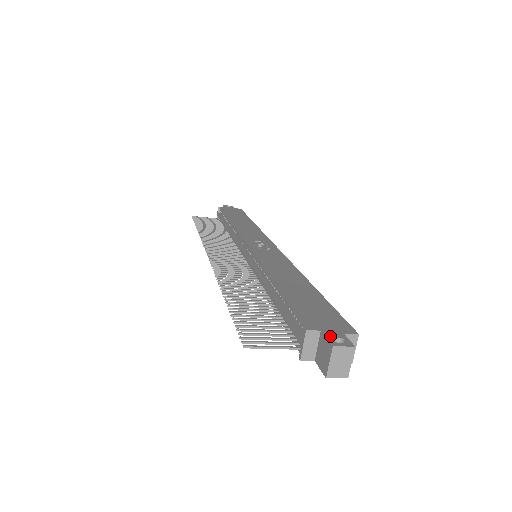
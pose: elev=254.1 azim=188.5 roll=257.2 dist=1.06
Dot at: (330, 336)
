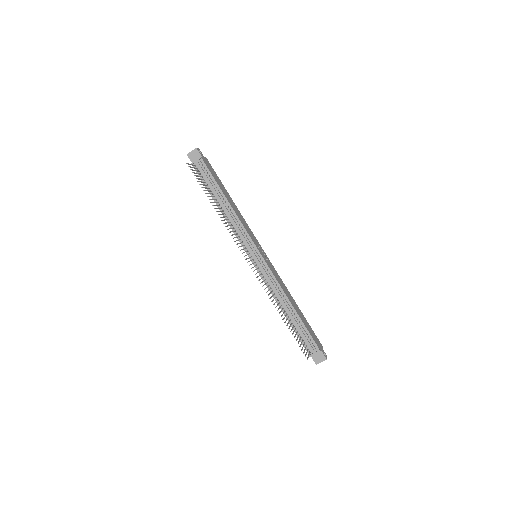
Dot at: (323, 353)
